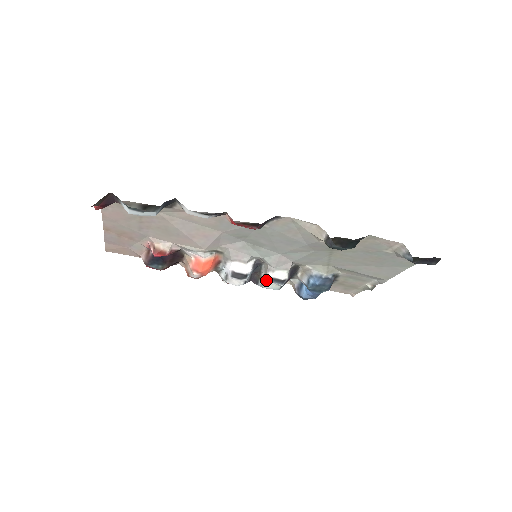
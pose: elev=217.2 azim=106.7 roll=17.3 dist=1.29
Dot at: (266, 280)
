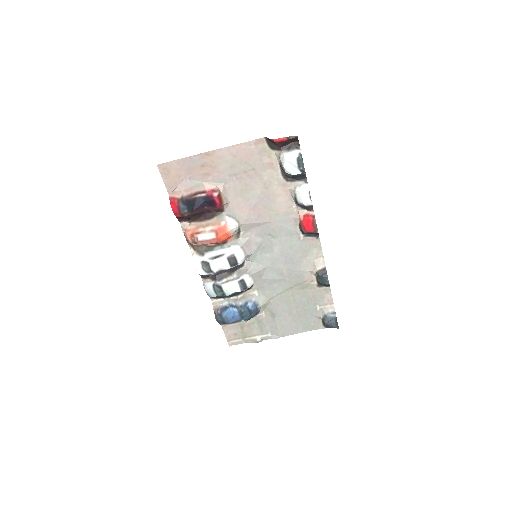
Dot at: (237, 279)
